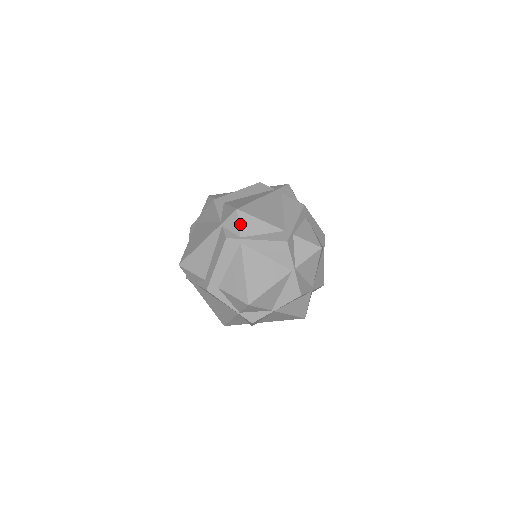
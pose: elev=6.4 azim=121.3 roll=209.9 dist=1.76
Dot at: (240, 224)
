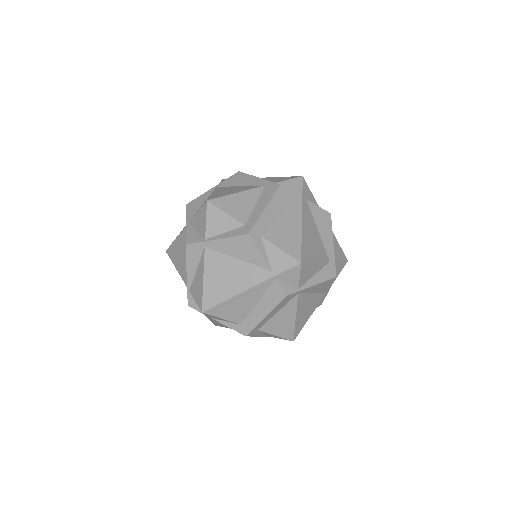
Dot at: (301, 276)
